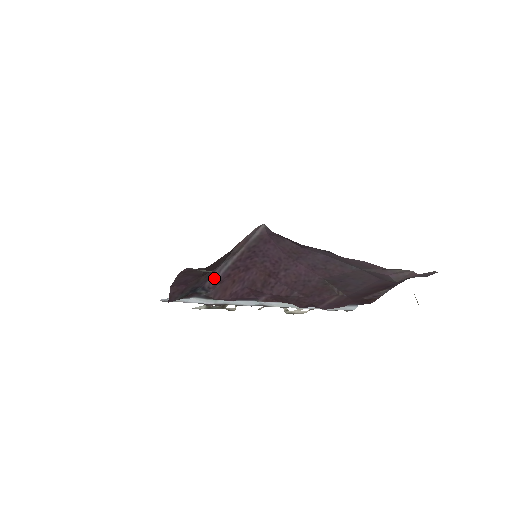
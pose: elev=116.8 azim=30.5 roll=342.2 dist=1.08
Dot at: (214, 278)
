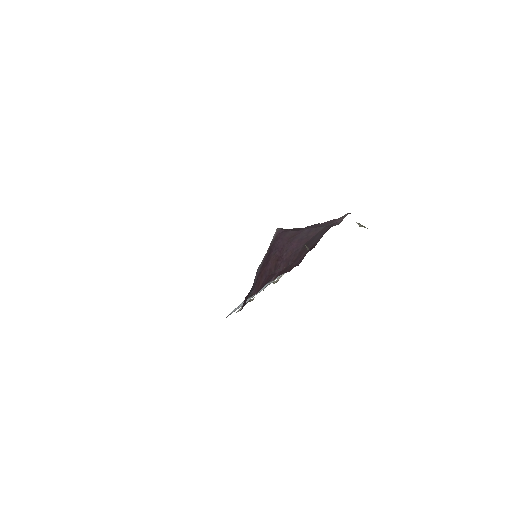
Dot at: (255, 280)
